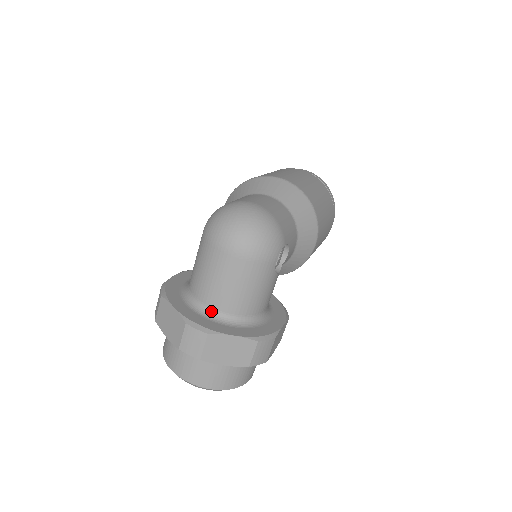
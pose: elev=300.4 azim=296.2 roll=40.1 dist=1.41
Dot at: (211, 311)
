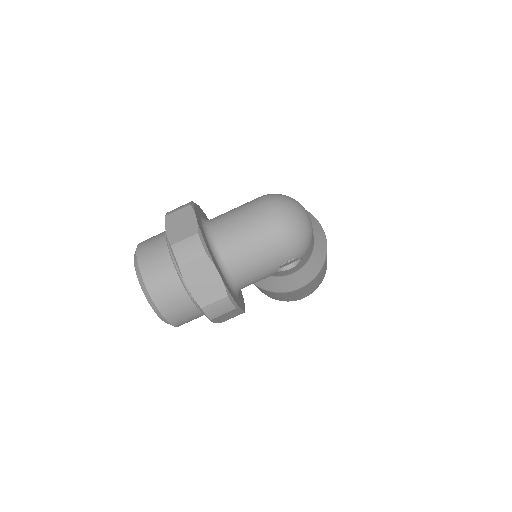
Dot at: (216, 246)
